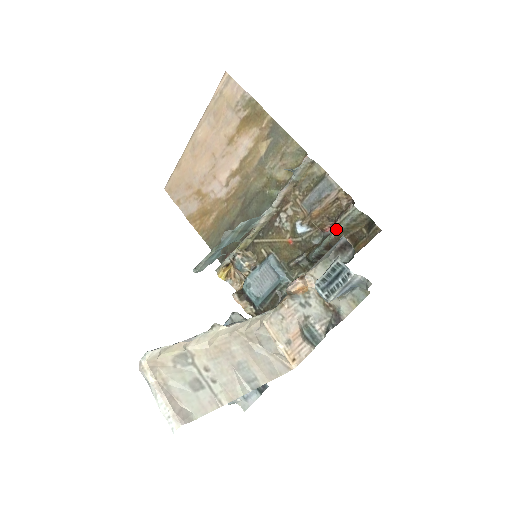
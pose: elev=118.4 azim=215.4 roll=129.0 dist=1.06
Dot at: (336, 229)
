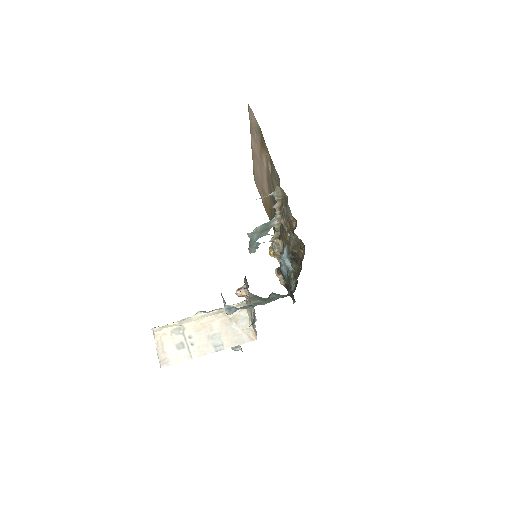
Dot at: (290, 244)
